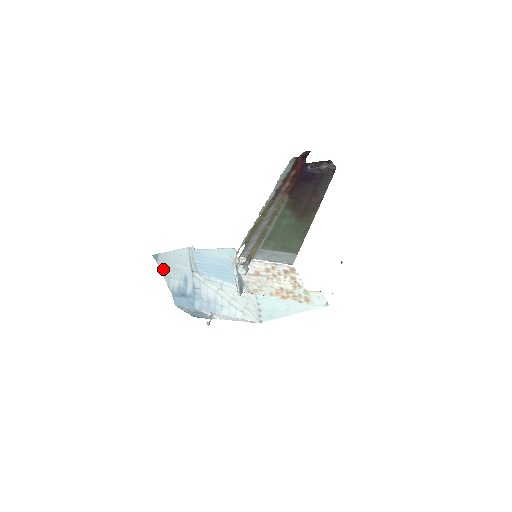
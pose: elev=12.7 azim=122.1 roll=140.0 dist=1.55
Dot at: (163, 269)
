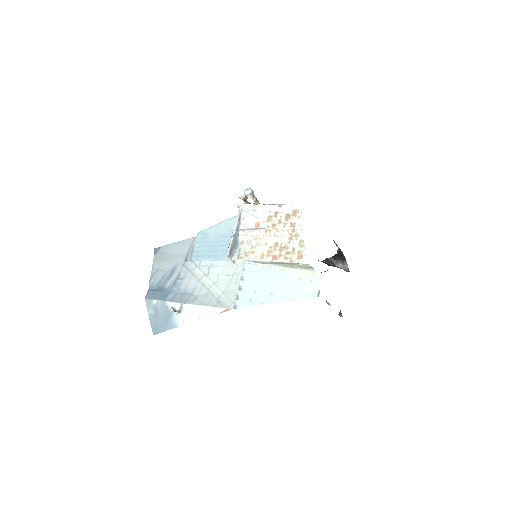
Dot at: (156, 261)
